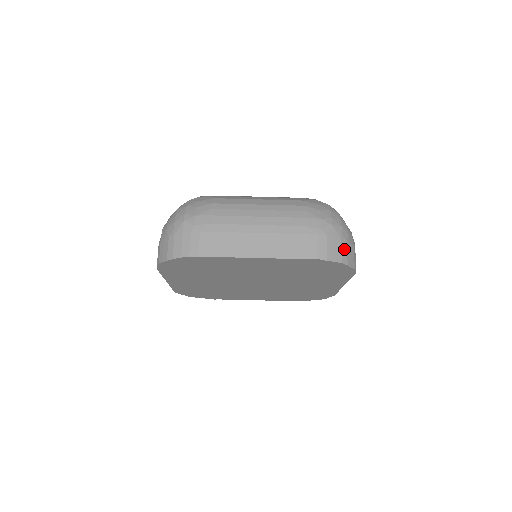
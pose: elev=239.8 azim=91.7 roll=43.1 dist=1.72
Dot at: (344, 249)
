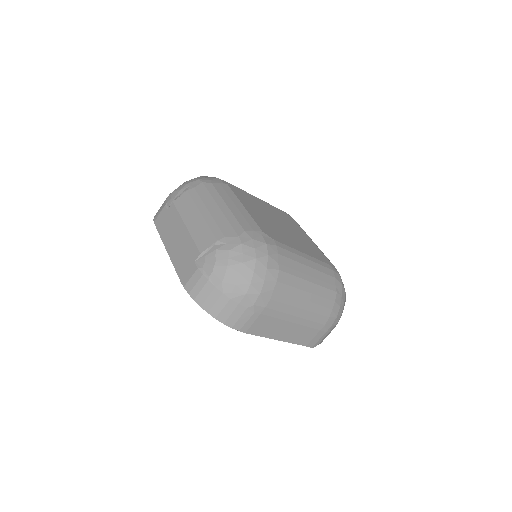
Dot at: occluded
